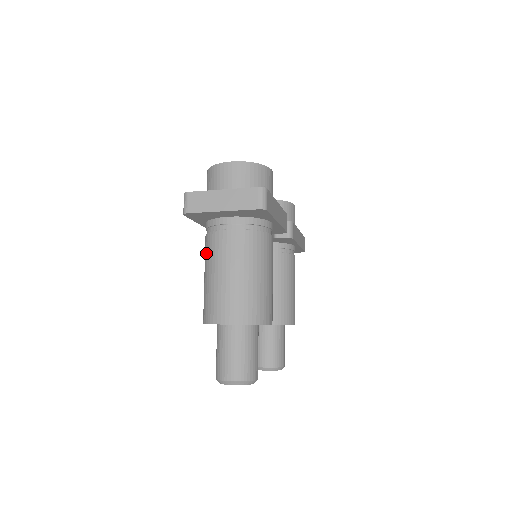
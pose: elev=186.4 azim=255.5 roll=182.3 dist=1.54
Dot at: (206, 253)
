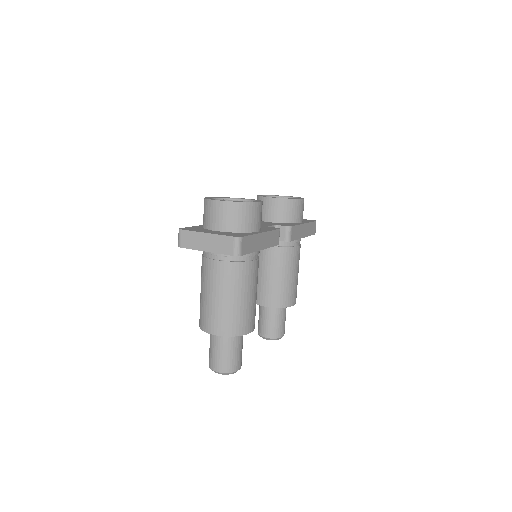
Dot at: (201, 271)
